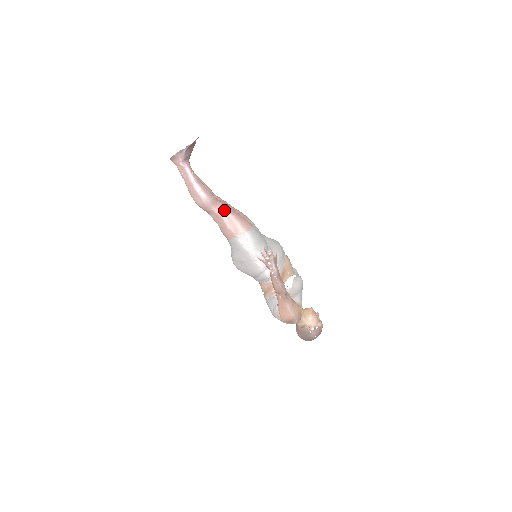
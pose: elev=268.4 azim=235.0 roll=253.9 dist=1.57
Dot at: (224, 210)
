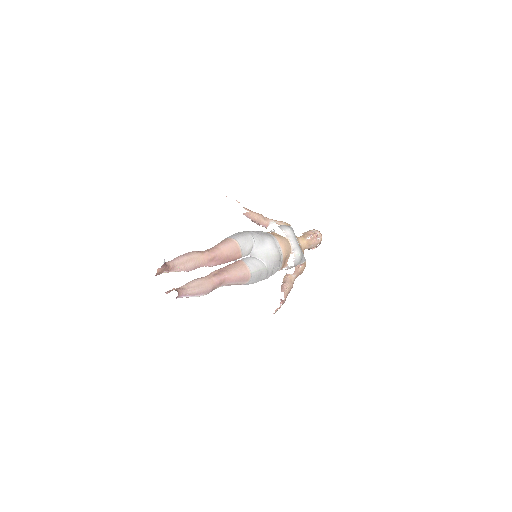
Dot at: (223, 284)
